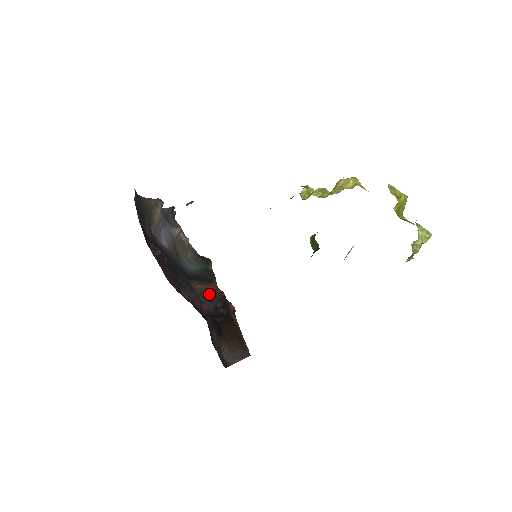
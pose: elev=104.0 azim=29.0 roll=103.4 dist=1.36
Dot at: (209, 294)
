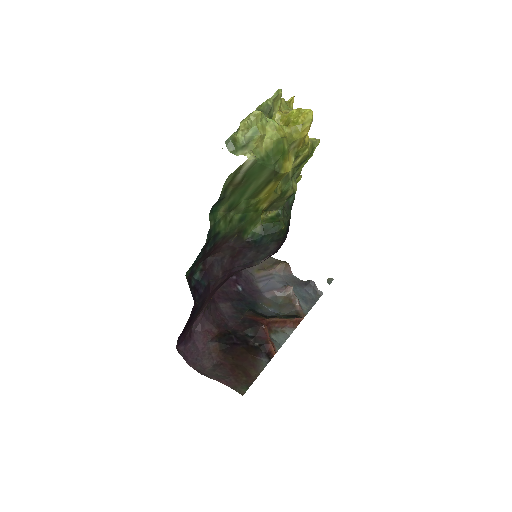
Dot at: (250, 321)
